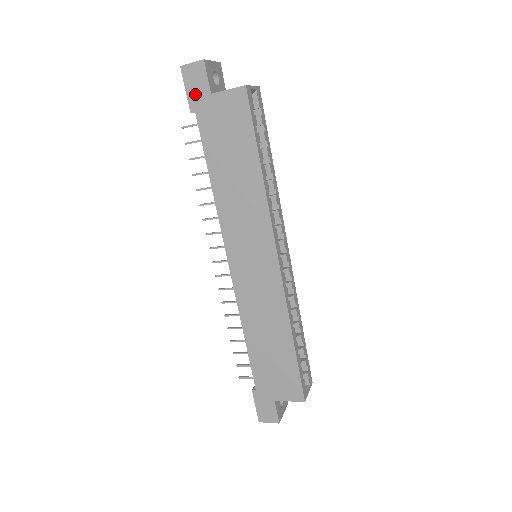
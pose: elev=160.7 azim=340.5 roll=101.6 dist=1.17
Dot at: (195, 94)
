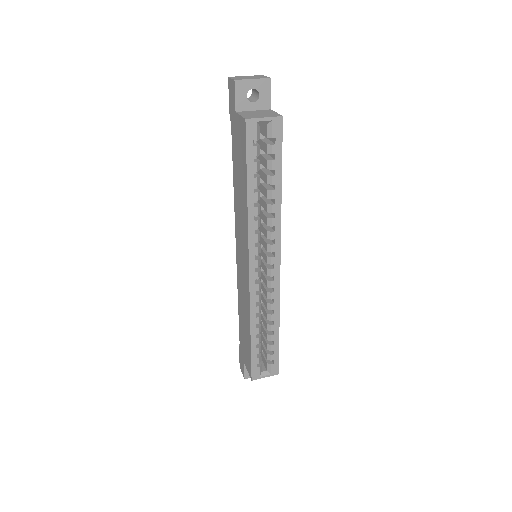
Dot at: (231, 106)
